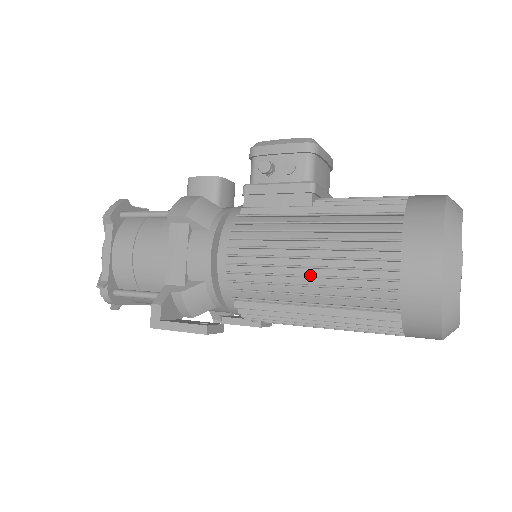
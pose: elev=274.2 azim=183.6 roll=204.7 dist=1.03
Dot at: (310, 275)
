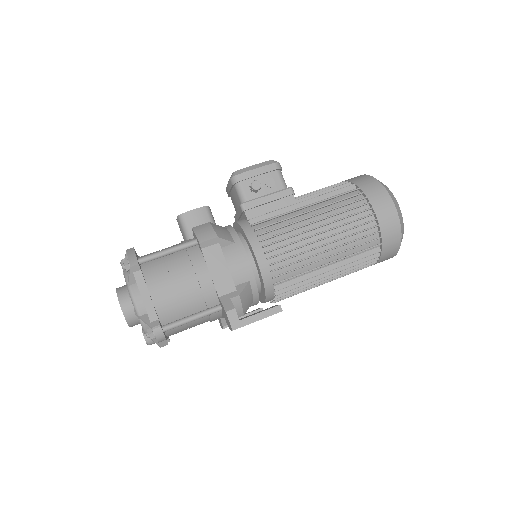
Dot at: (328, 243)
